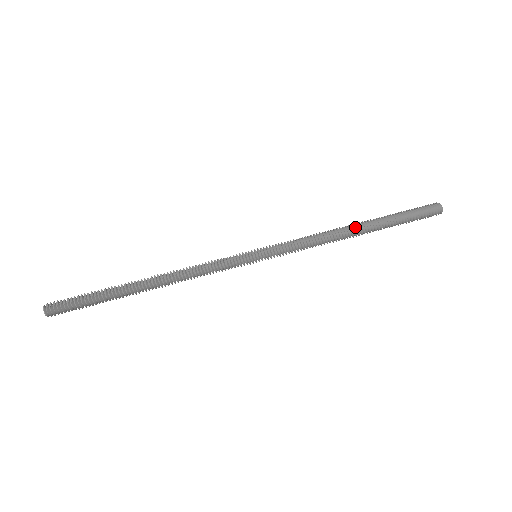
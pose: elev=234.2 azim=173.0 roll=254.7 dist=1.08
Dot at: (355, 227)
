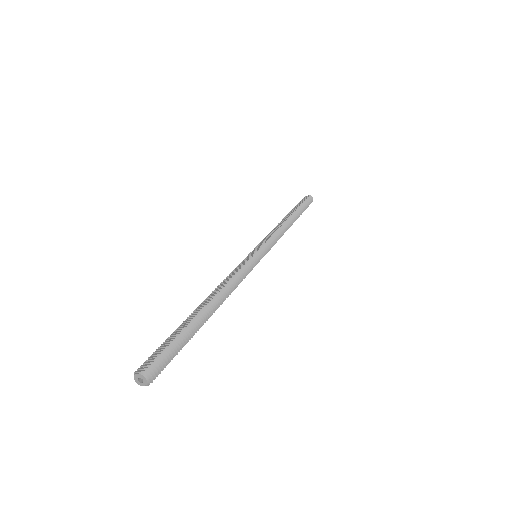
Dot at: (287, 218)
